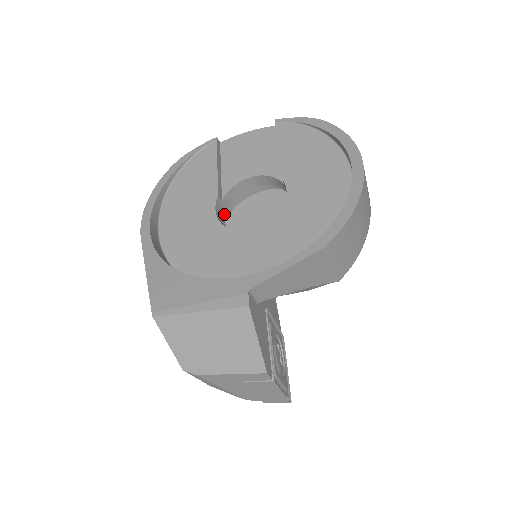
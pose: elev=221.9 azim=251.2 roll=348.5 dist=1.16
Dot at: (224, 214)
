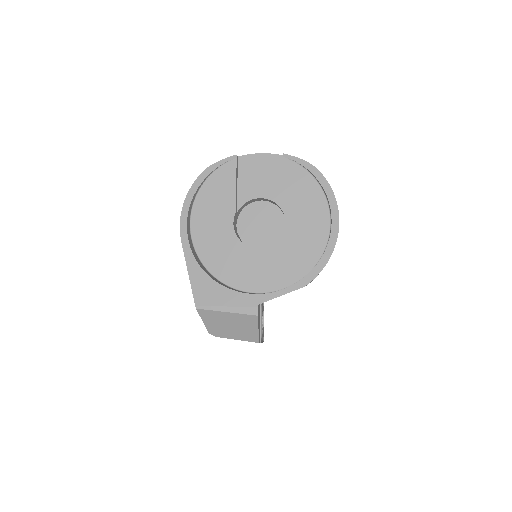
Dot at: (236, 219)
